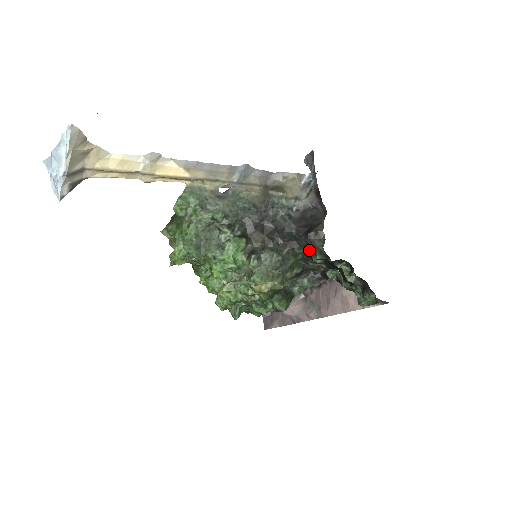
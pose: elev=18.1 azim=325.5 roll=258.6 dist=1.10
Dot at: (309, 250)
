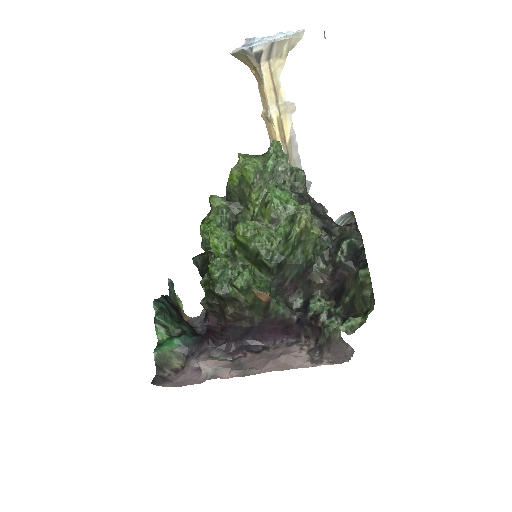
Dot at: (340, 239)
